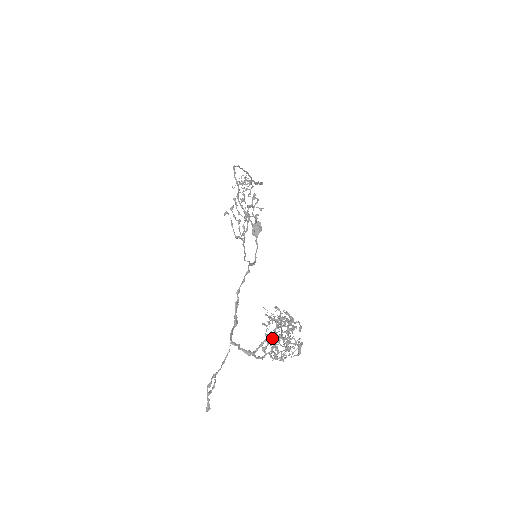
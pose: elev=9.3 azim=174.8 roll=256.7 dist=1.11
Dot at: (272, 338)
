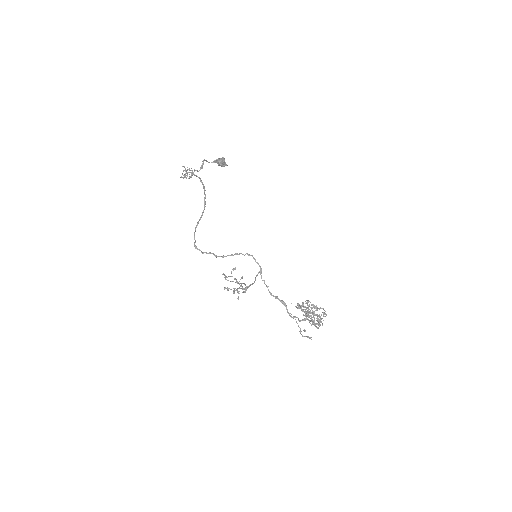
Dot at: occluded
